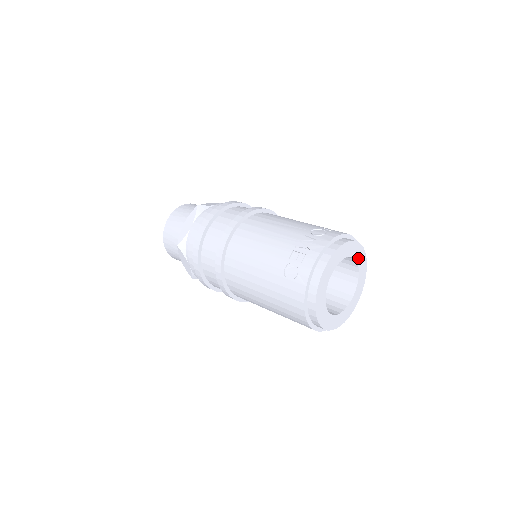
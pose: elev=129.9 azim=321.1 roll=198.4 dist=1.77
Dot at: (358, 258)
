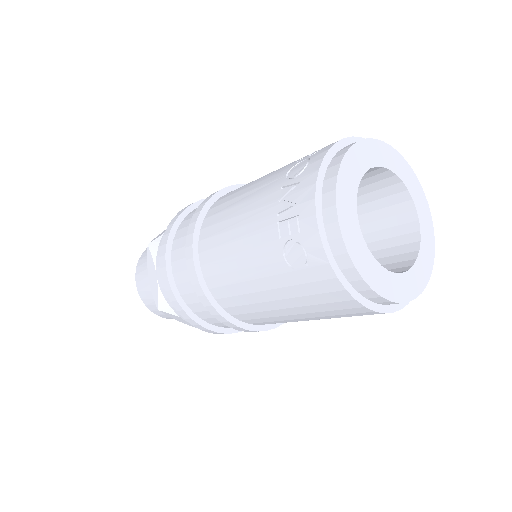
Dot at: (385, 162)
